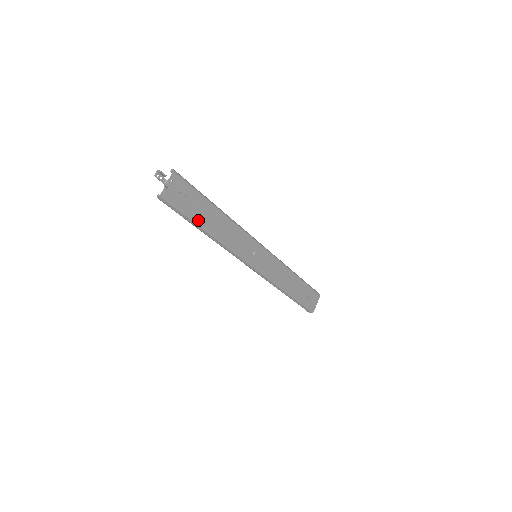
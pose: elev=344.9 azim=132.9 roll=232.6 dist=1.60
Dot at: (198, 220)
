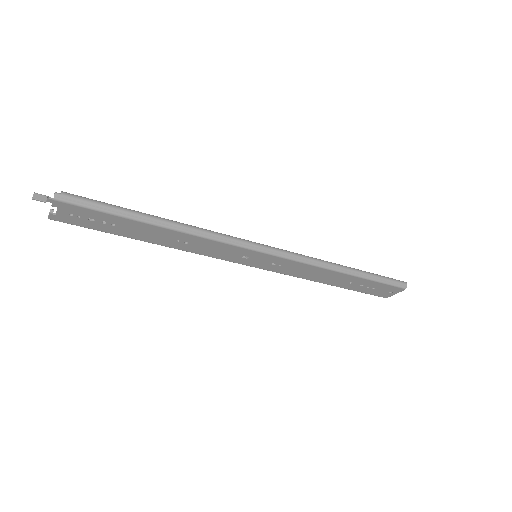
Dot at: (125, 234)
